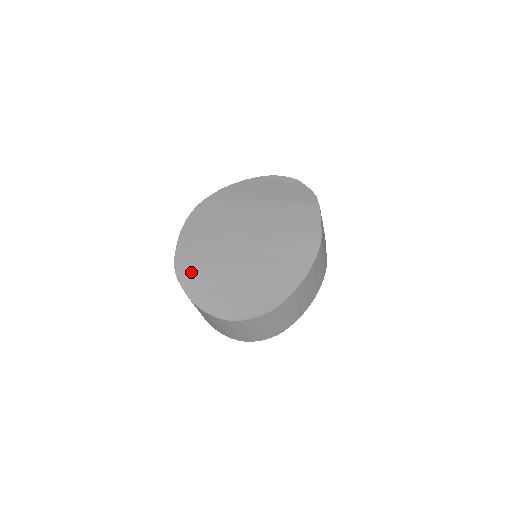
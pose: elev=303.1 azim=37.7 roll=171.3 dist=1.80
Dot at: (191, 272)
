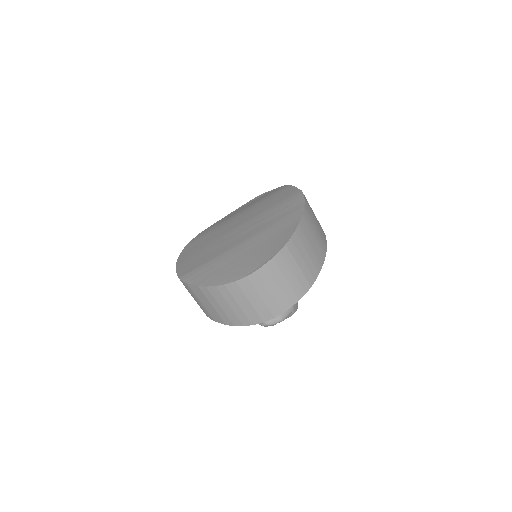
Dot at: (197, 272)
